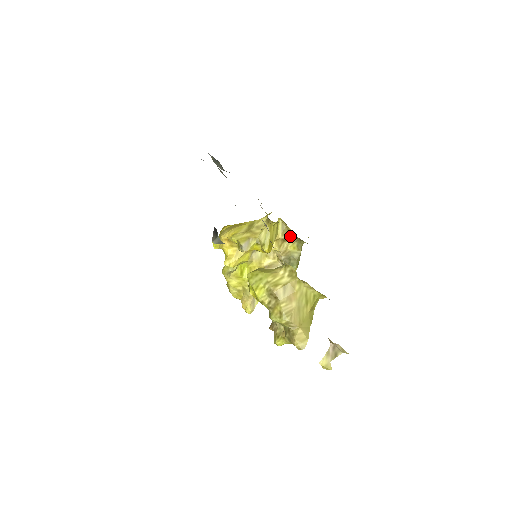
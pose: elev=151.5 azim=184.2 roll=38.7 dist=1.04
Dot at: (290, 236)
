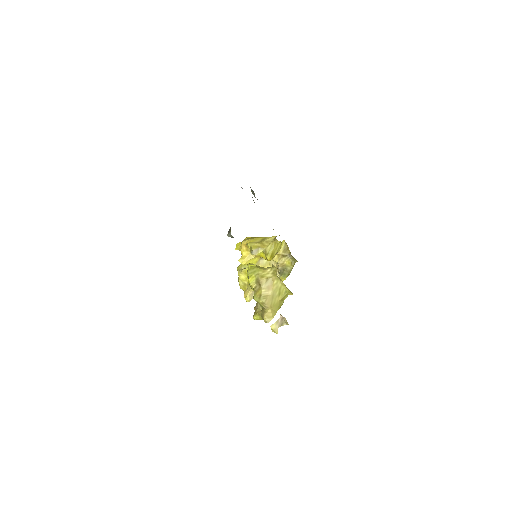
Dot at: (288, 254)
